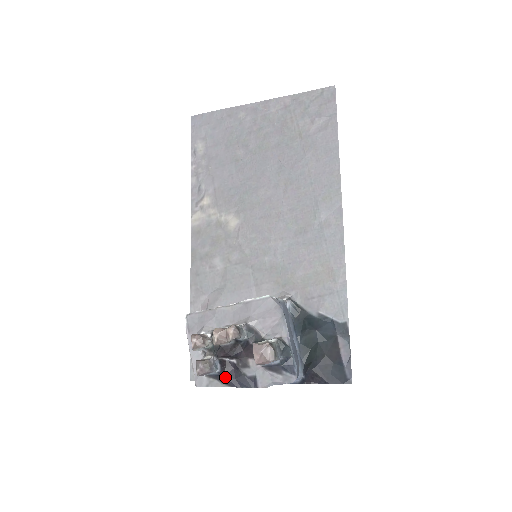
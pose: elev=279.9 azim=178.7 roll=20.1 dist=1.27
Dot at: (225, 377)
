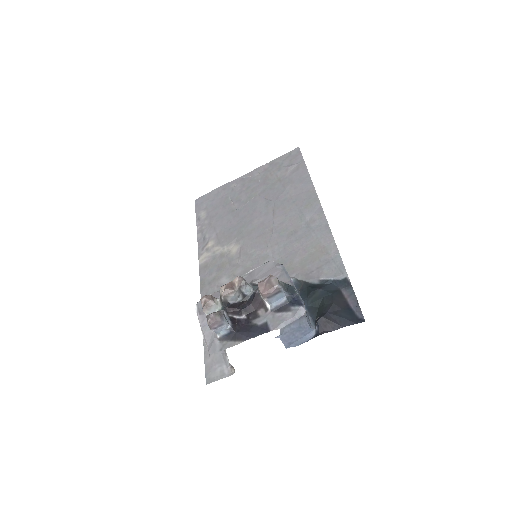
Dot at: (237, 332)
